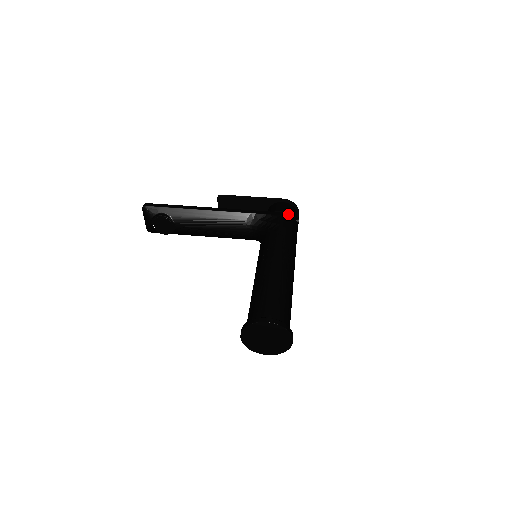
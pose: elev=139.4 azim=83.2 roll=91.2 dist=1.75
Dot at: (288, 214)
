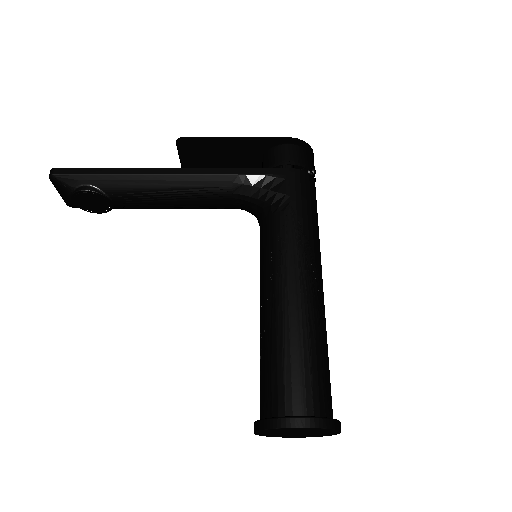
Dot at: (300, 170)
